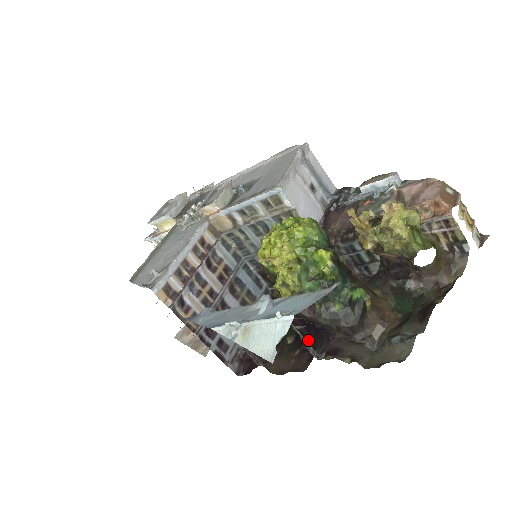
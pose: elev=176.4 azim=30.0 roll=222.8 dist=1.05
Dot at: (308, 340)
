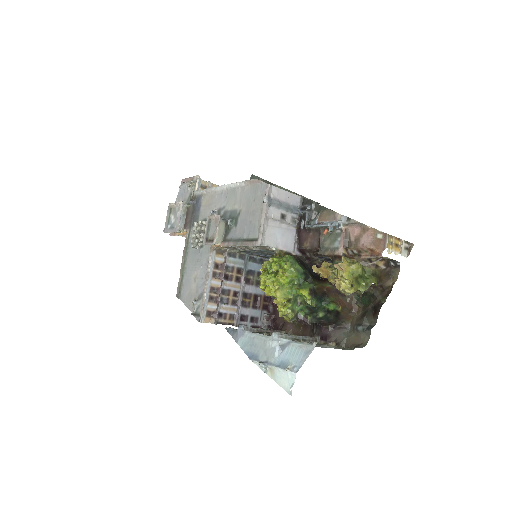
Dot at: occluded
